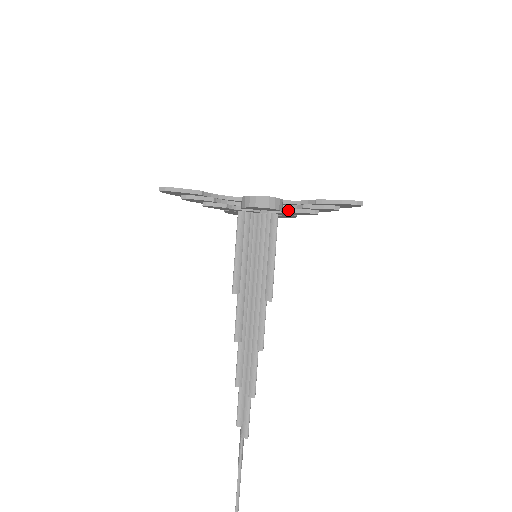
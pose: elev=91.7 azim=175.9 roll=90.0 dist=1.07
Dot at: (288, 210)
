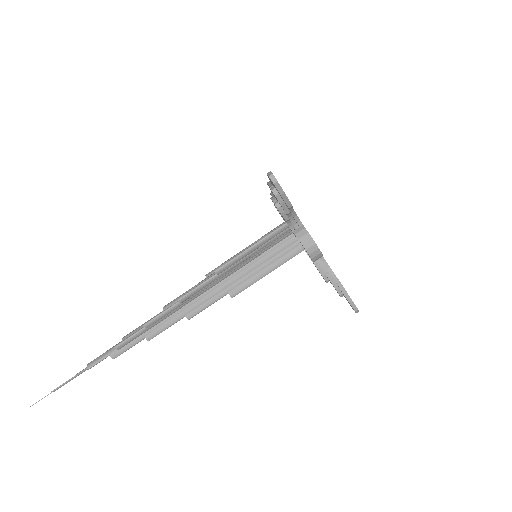
Dot at: occluded
